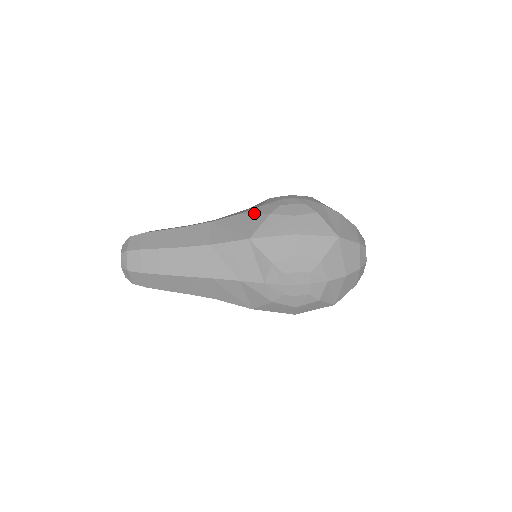
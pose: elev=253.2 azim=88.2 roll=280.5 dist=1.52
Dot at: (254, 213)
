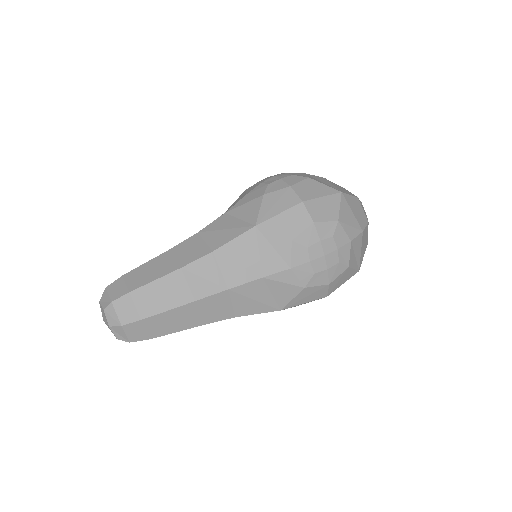
Dot at: (243, 203)
